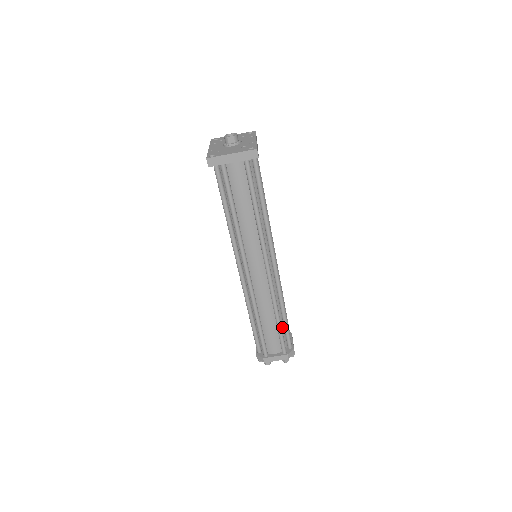
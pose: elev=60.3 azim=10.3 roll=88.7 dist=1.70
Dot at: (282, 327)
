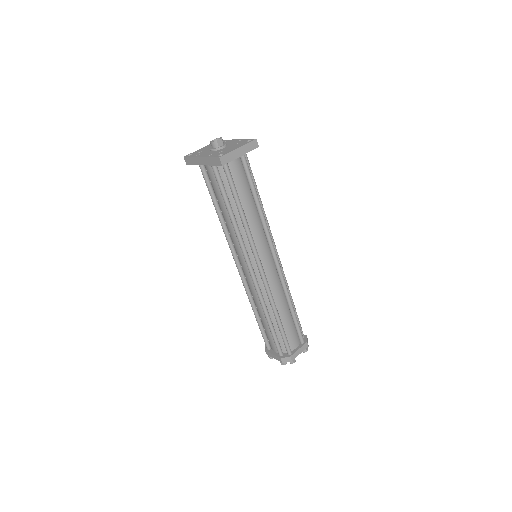
Dot at: occluded
